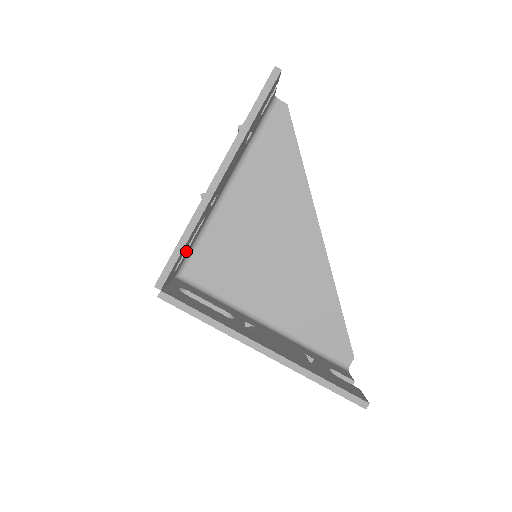
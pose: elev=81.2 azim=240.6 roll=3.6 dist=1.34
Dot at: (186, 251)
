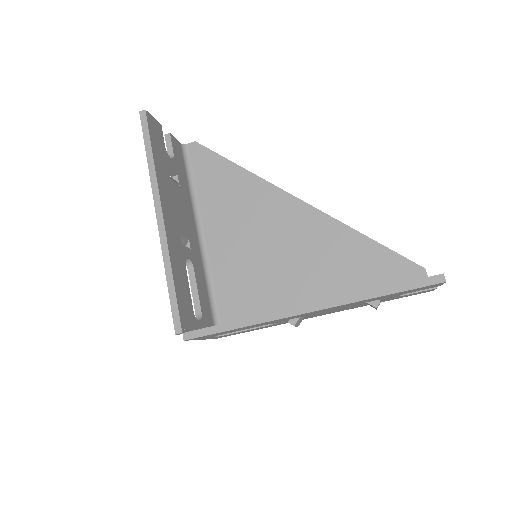
Dot at: (198, 298)
